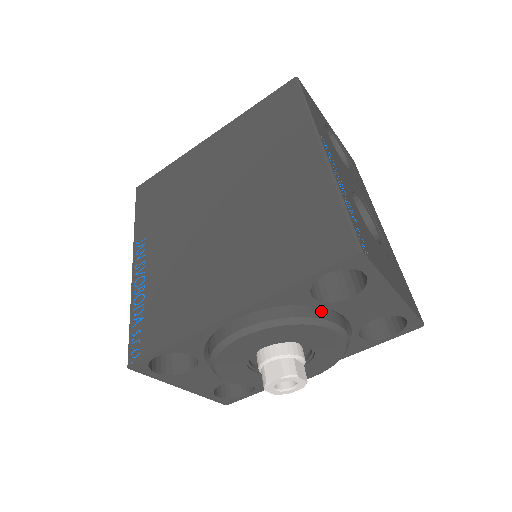
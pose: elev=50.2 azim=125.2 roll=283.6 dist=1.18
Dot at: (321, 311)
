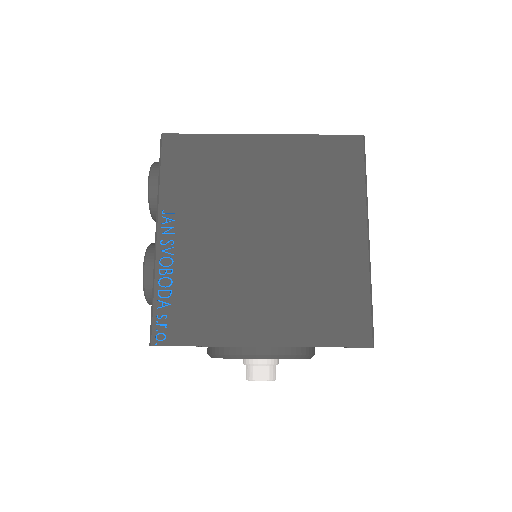
Dot at: (312, 348)
